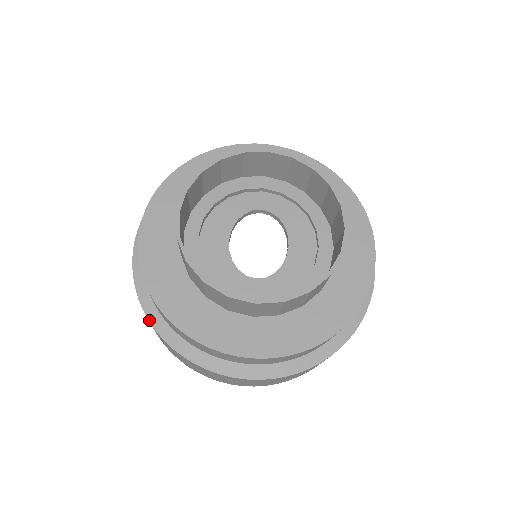
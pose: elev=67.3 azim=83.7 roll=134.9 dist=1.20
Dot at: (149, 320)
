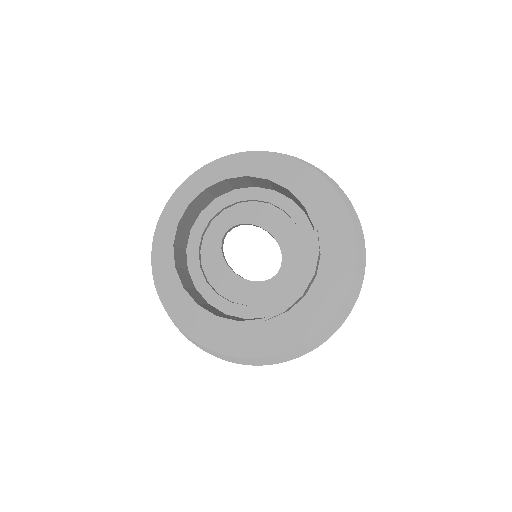
Dot at: (255, 365)
